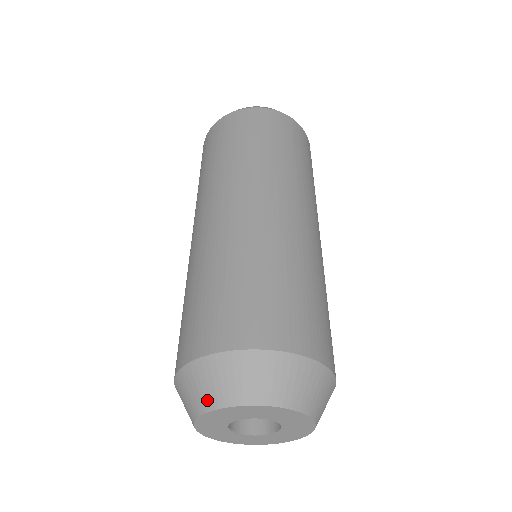
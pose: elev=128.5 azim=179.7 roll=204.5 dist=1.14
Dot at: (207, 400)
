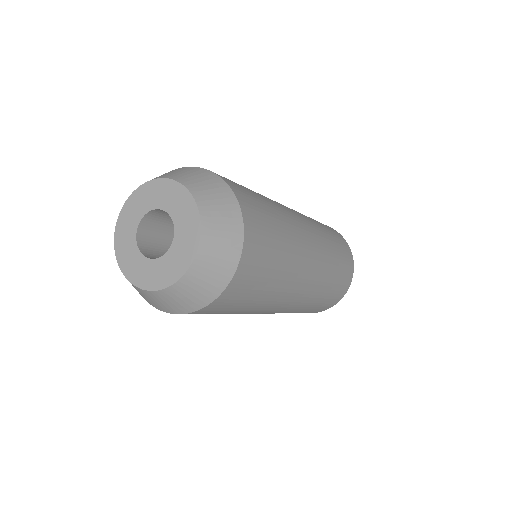
Dot at: occluded
